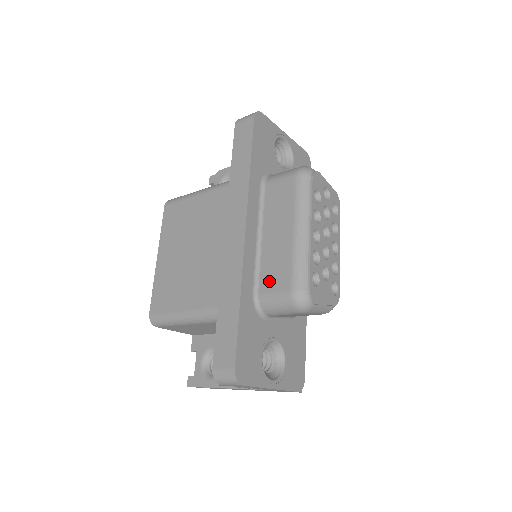
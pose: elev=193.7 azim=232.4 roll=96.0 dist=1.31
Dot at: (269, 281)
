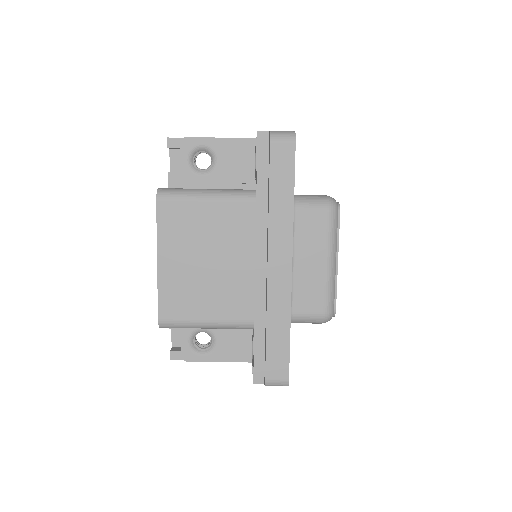
Dot at: (303, 303)
